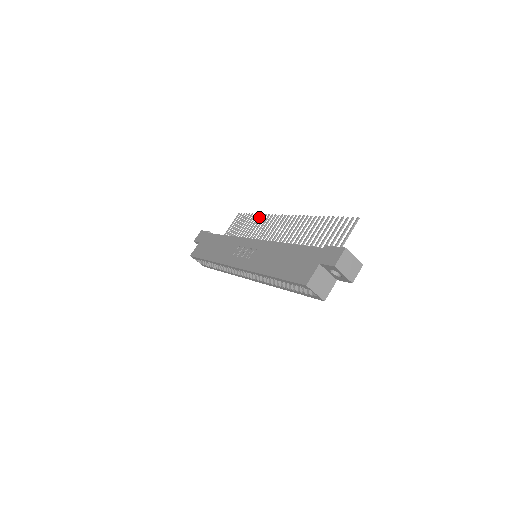
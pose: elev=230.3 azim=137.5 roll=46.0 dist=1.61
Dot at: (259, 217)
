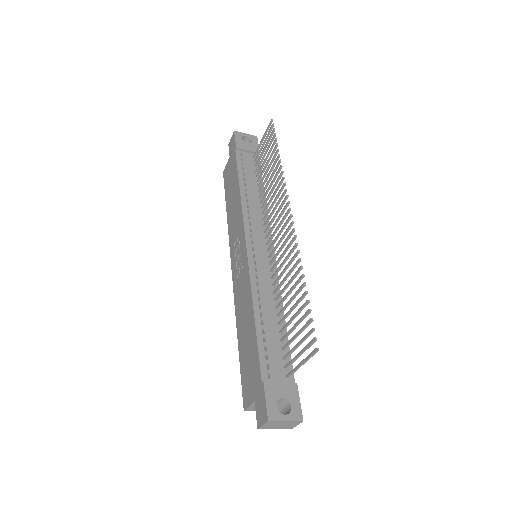
Dot at: (279, 164)
